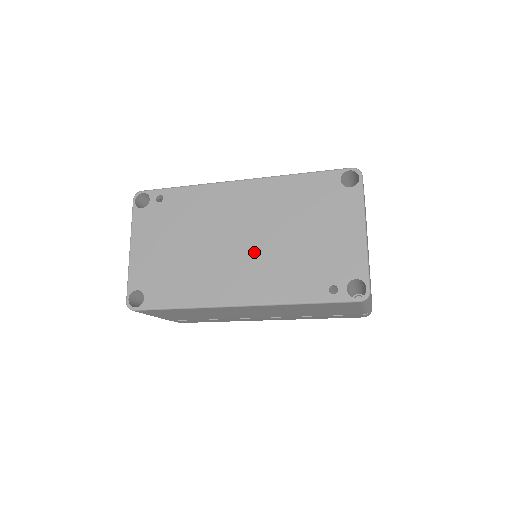
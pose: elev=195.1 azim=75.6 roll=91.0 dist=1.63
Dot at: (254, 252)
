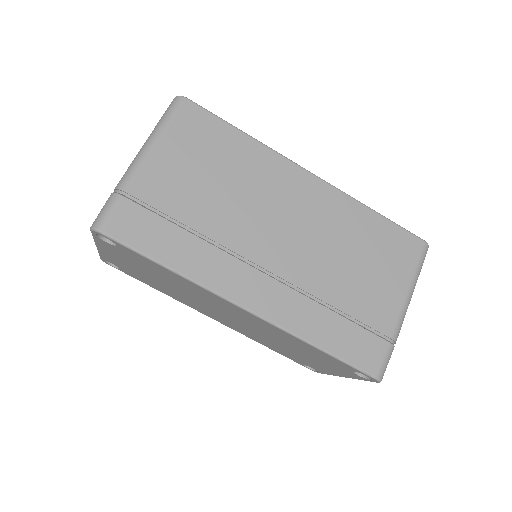
Dot at: occluded
